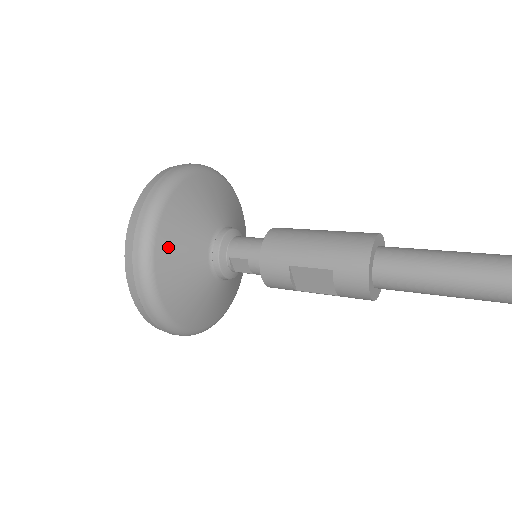
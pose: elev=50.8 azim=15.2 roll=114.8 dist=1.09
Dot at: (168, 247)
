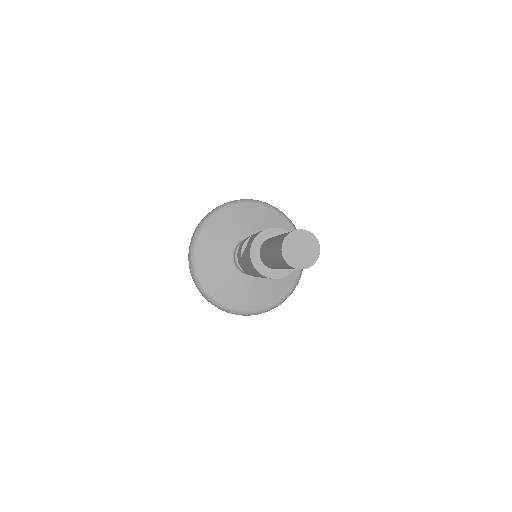
Dot at: (233, 214)
